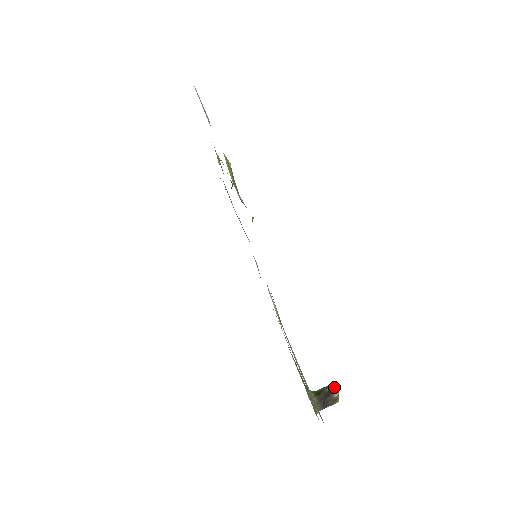
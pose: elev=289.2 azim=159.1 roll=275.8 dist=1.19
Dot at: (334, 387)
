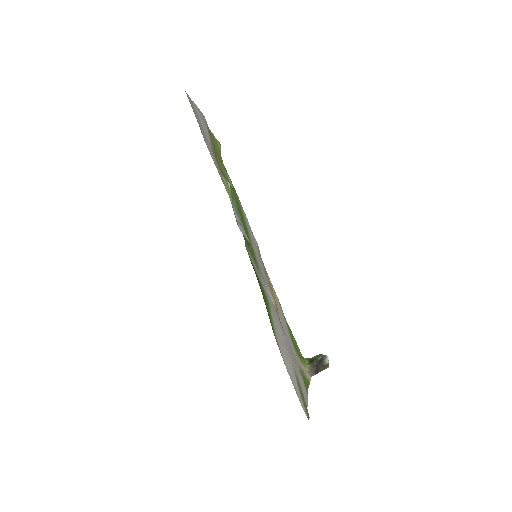
Dot at: (325, 356)
